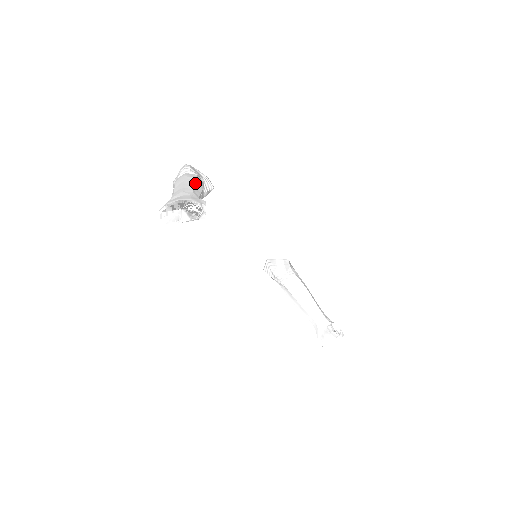
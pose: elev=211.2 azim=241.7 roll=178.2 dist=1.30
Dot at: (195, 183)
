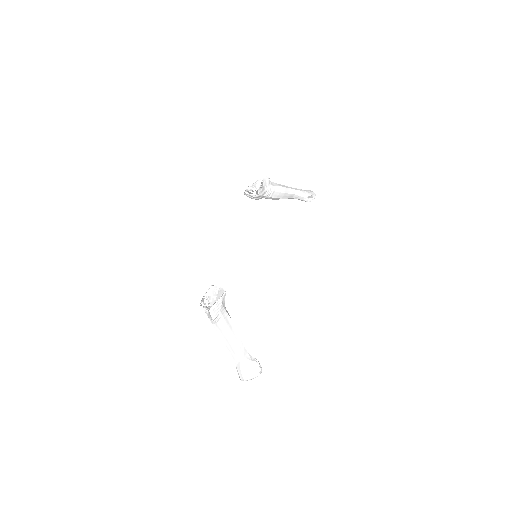
Dot at: (233, 336)
